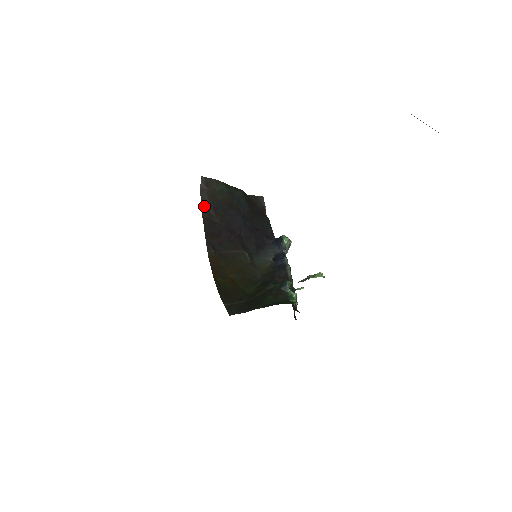
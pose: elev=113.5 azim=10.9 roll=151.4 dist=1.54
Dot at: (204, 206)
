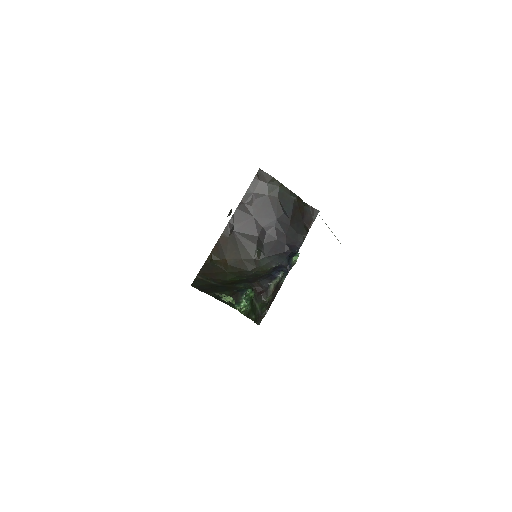
Dot at: (248, 193)
